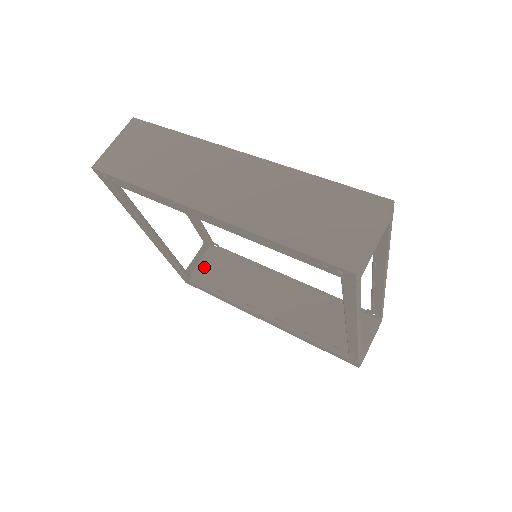
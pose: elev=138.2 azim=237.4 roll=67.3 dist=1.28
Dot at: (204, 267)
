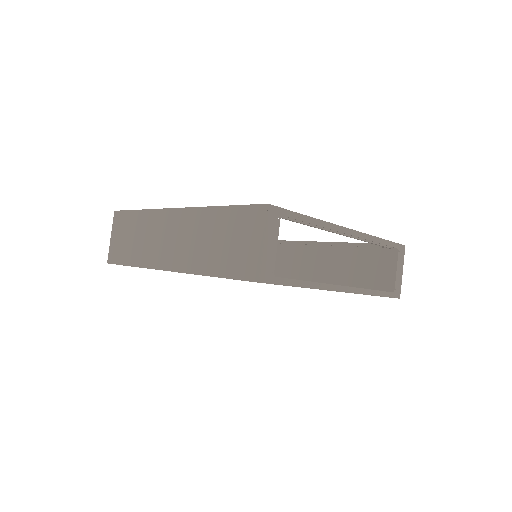
Dot at: occluded
